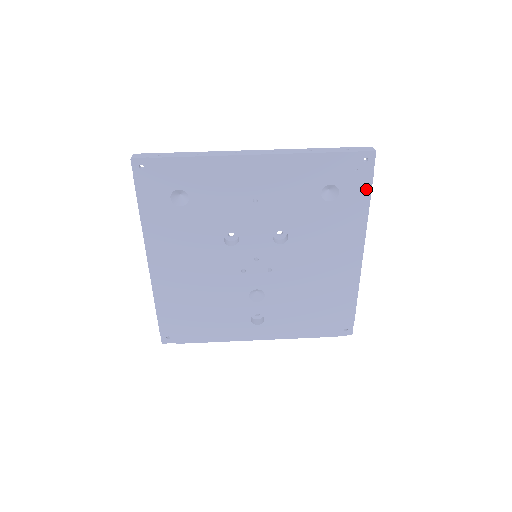
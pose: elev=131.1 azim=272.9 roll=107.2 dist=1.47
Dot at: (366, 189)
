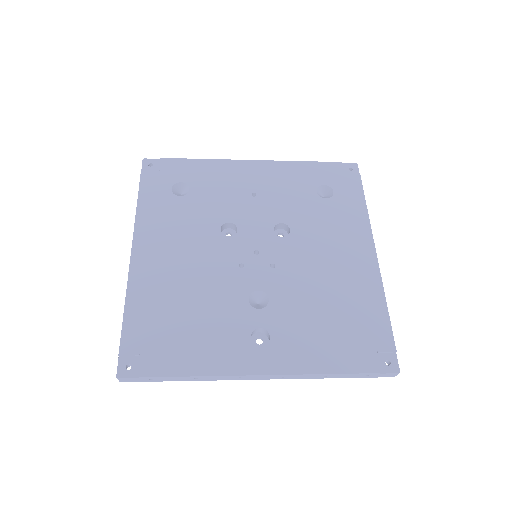
Dot at: (358, 190)
